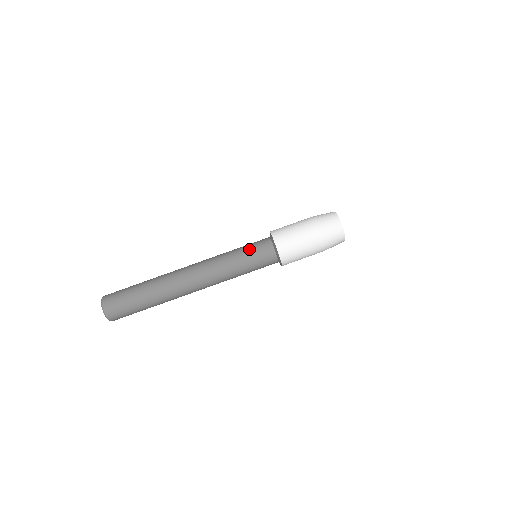
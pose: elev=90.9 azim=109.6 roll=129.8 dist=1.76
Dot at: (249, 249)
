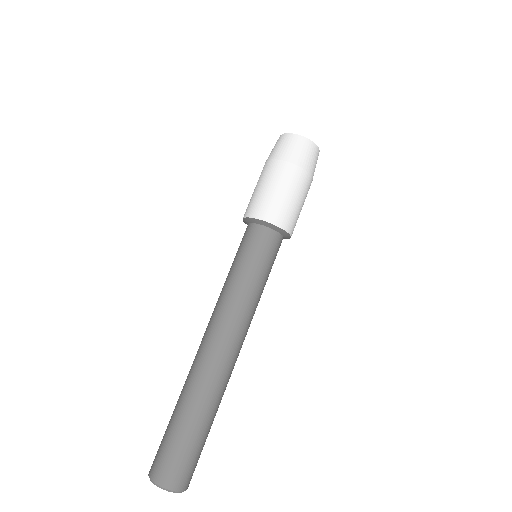
Dot at: occluded
